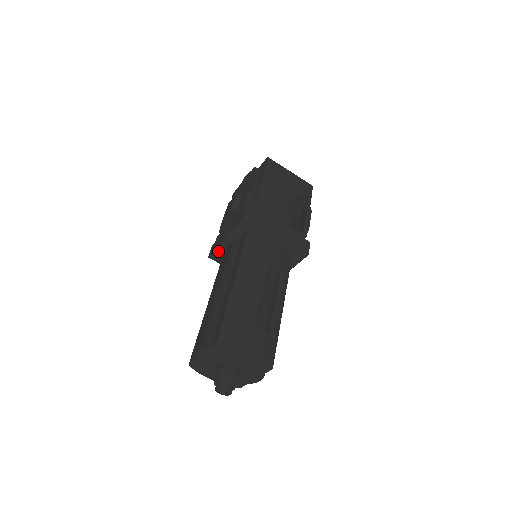
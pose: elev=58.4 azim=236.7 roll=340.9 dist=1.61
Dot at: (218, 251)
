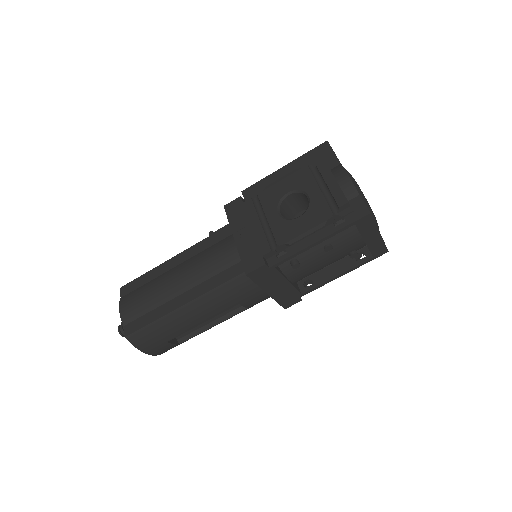
Dot at: (230, 221)
